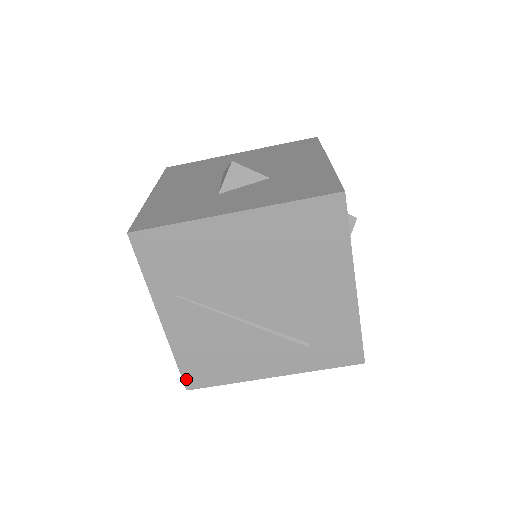
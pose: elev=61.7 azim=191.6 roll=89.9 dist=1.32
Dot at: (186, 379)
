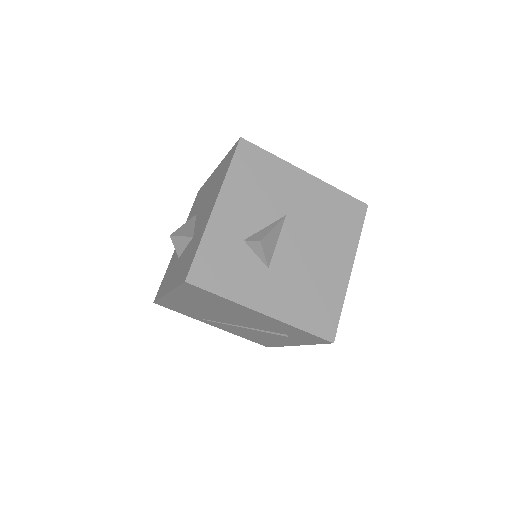
Dot at: (260, 344)
